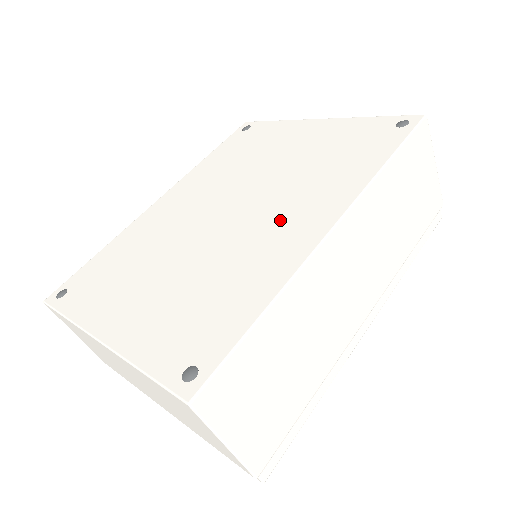
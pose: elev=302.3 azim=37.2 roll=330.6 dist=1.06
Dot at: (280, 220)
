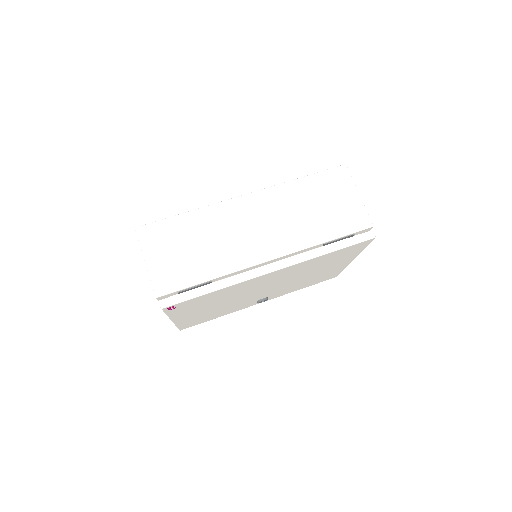
Dot at: occluded
